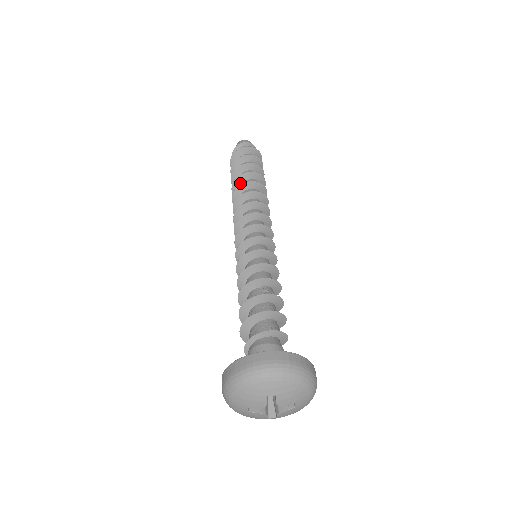
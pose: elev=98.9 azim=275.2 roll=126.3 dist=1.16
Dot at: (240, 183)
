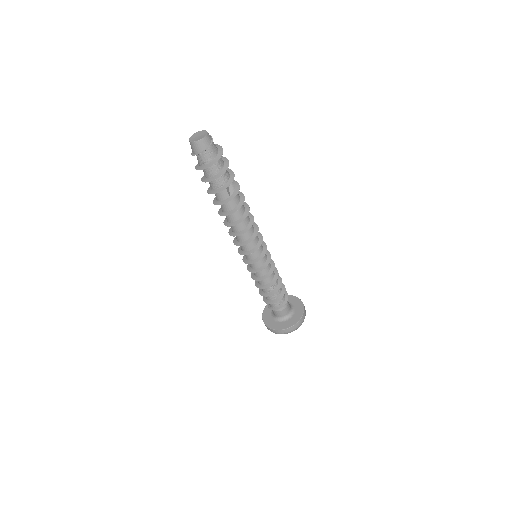
Dot at: occluded
